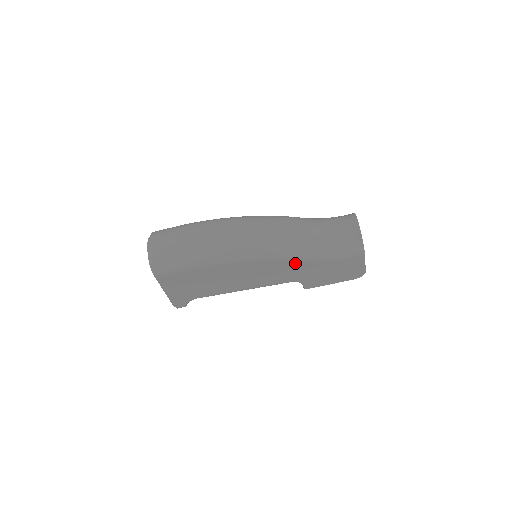
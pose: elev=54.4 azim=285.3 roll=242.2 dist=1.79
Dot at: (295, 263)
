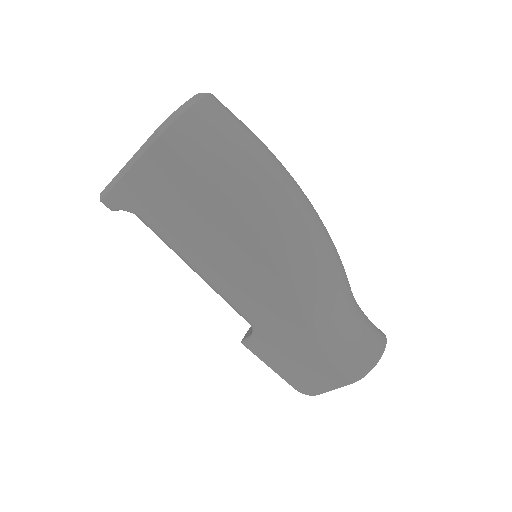
Dot at: (295, 311)
